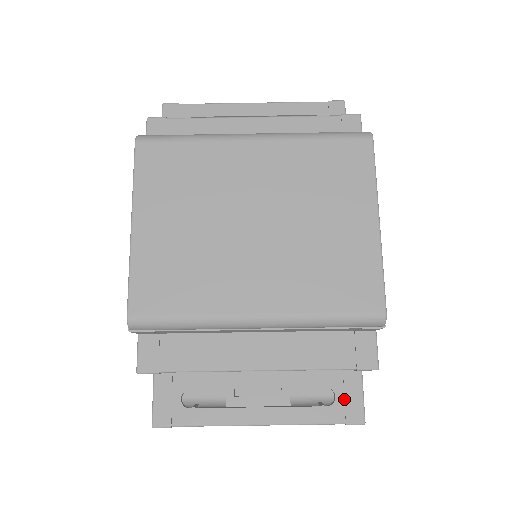
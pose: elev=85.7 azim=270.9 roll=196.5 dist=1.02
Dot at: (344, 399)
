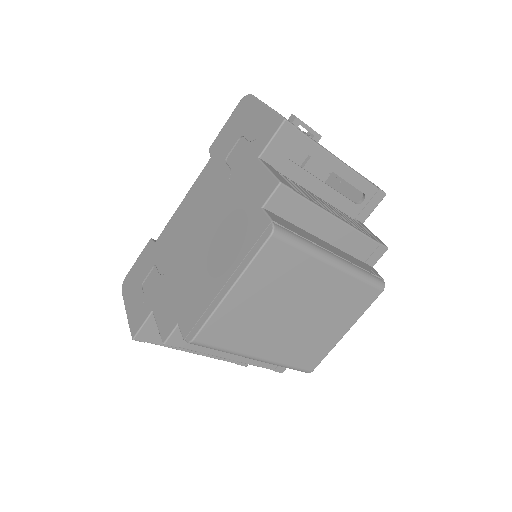
Dot at: occluded
